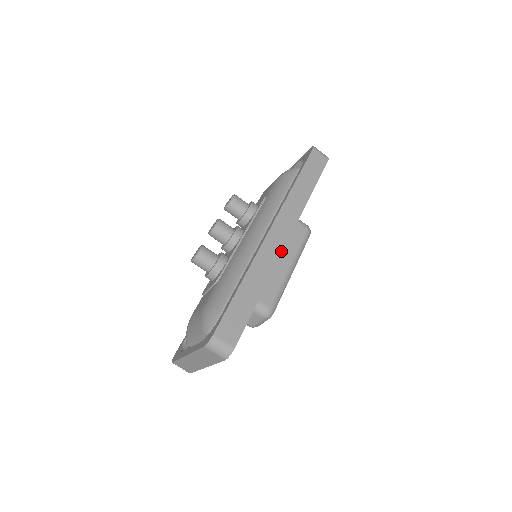
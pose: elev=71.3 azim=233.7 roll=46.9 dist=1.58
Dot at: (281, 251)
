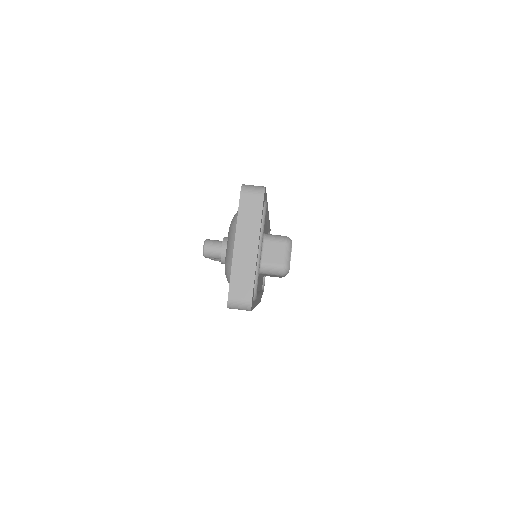
Dot at: occluded
